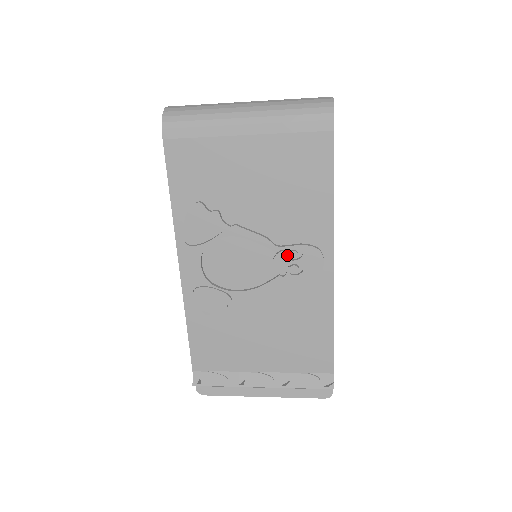
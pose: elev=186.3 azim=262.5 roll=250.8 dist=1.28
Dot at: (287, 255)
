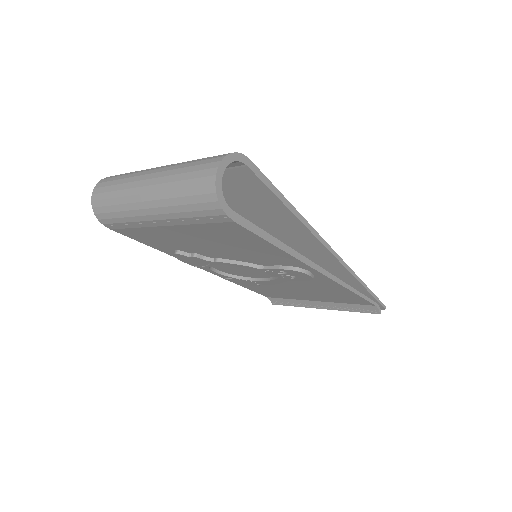
Dot at: (274, 272)
